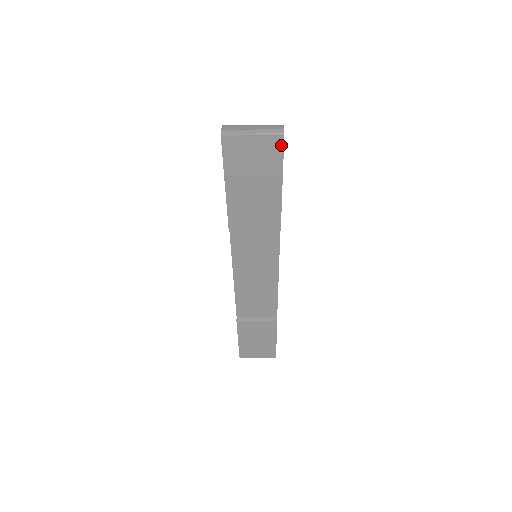
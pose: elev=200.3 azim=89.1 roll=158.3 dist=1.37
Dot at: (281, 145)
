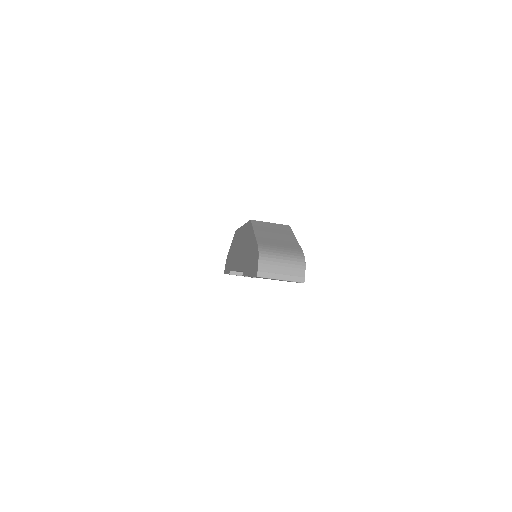
Dot at: occluded
